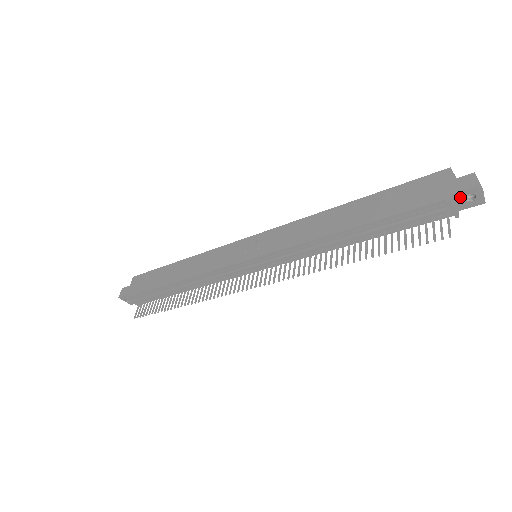
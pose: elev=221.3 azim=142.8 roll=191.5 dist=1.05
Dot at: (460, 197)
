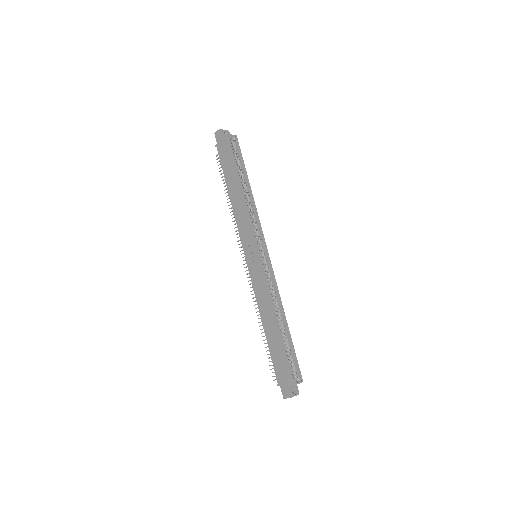
Dot at: occluded
